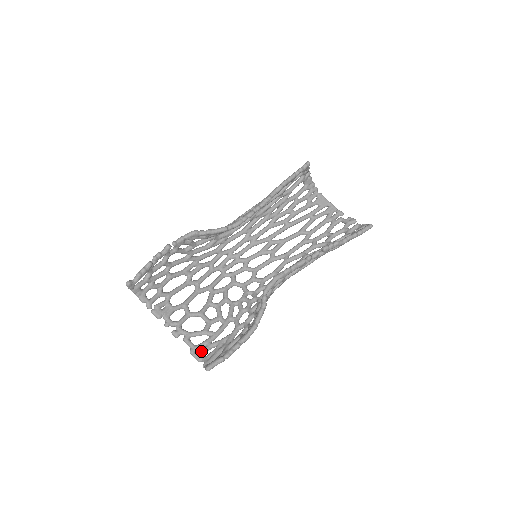
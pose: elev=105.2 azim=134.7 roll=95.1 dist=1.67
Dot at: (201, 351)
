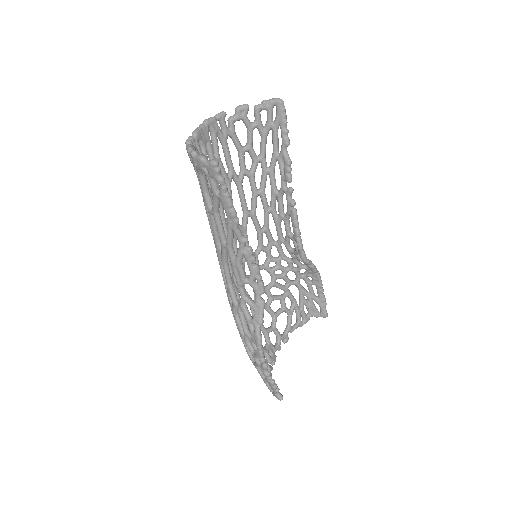
Dot at: (305, 318)
